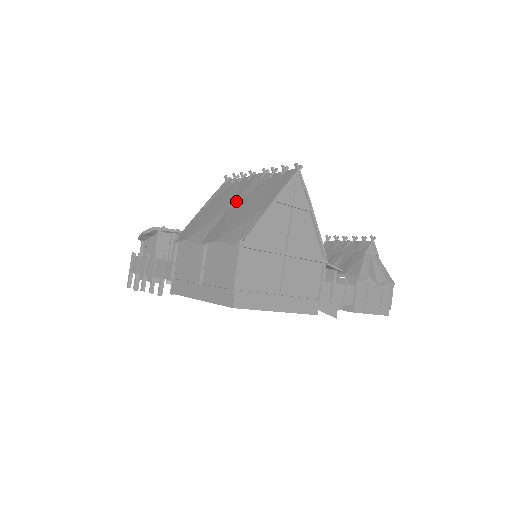
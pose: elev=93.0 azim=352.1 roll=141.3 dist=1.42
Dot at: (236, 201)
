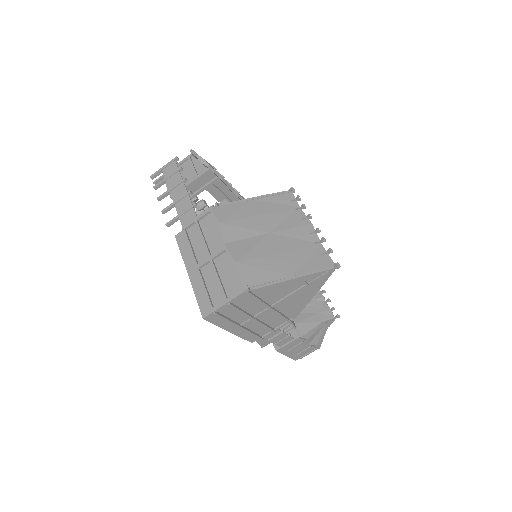
Dot at: (278, 233)
